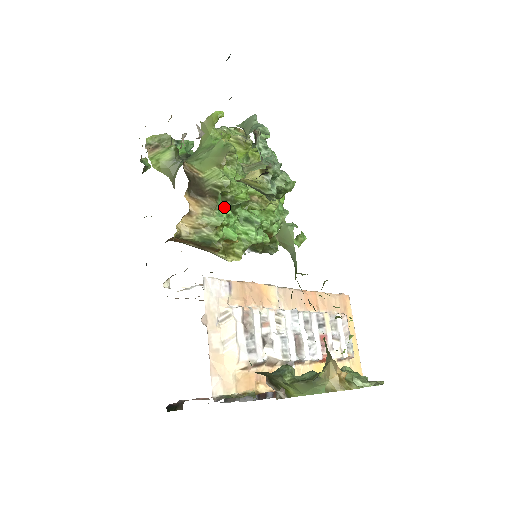
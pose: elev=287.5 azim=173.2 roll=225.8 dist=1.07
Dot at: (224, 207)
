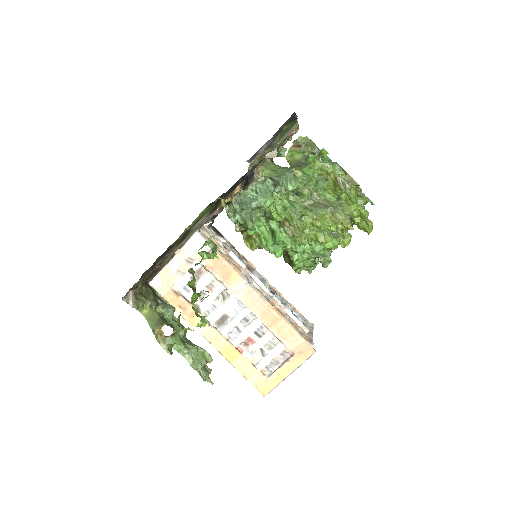
Dot at: occluded
